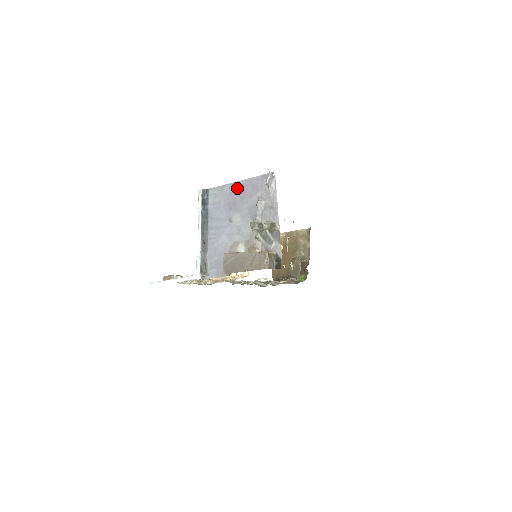
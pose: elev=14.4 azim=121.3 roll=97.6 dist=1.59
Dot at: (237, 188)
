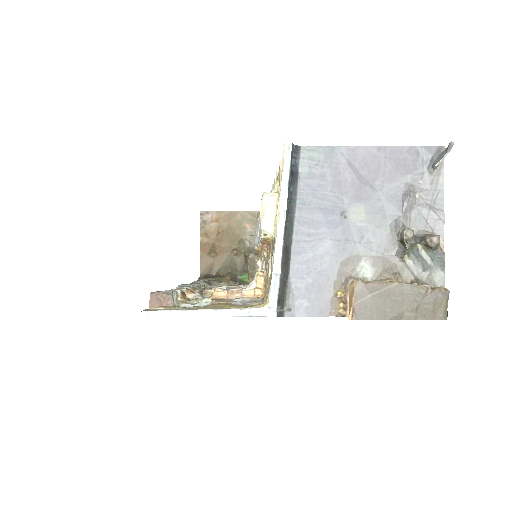
Dot at: (364, 158)
